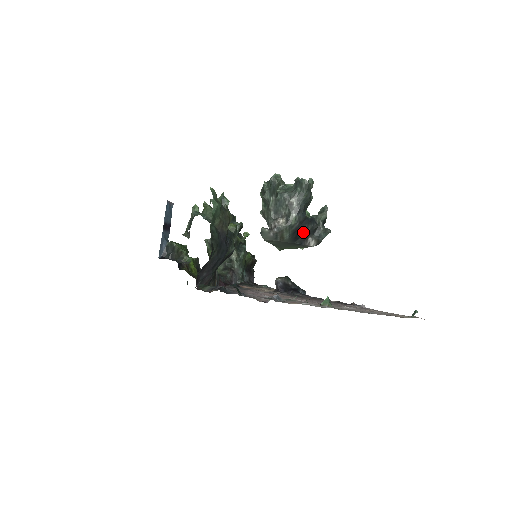
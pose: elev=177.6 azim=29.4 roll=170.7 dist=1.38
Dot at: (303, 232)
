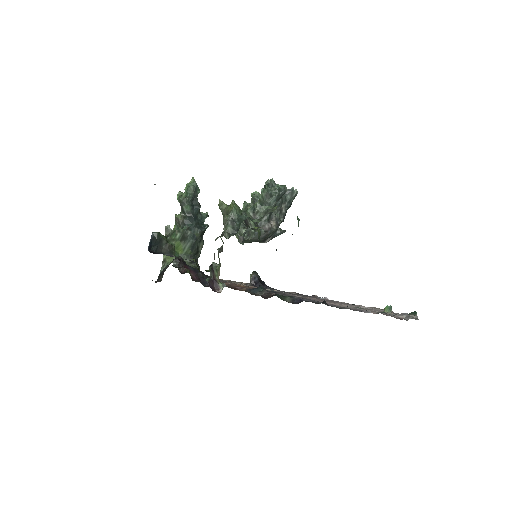
Dot at: occluded
